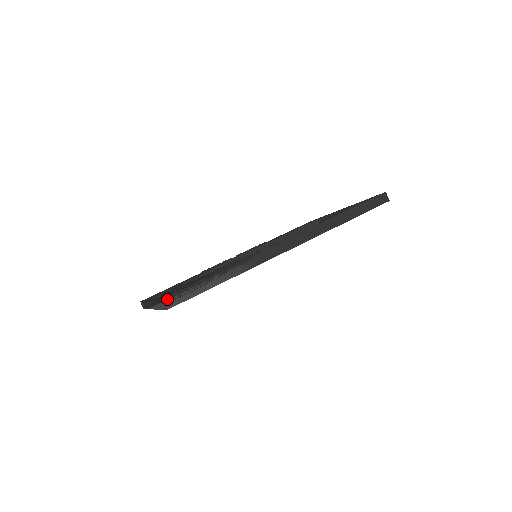
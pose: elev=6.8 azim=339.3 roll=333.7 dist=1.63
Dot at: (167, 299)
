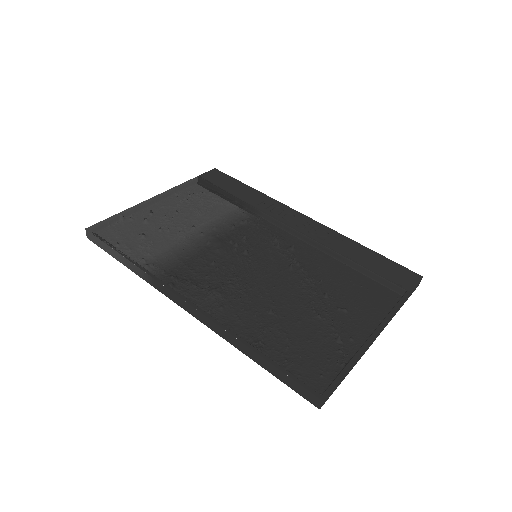
Dot at: (88, 232)
